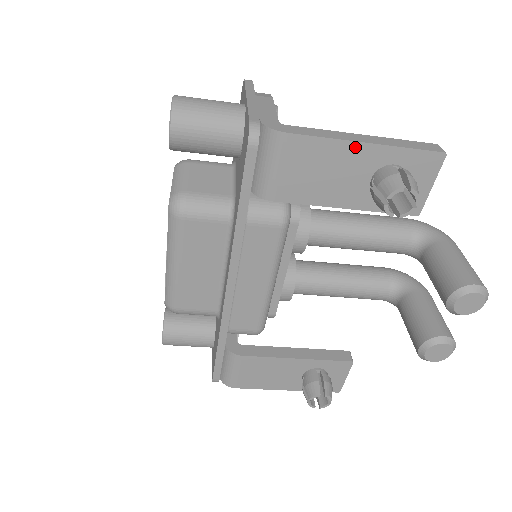
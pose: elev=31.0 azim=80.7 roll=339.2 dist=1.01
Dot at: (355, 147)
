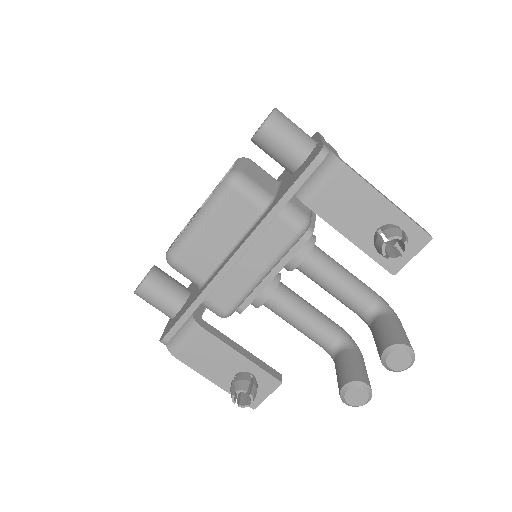
Dot at: (380, 199)
